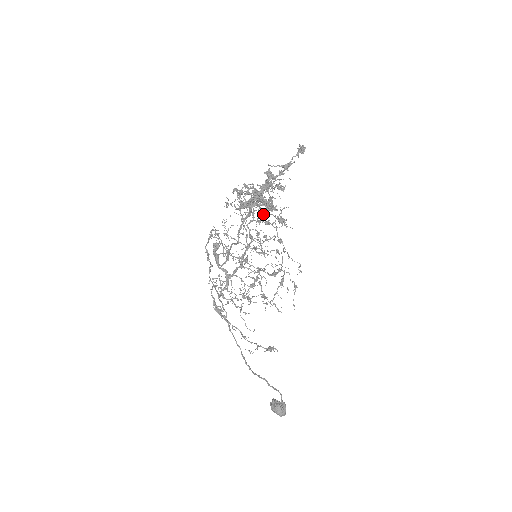
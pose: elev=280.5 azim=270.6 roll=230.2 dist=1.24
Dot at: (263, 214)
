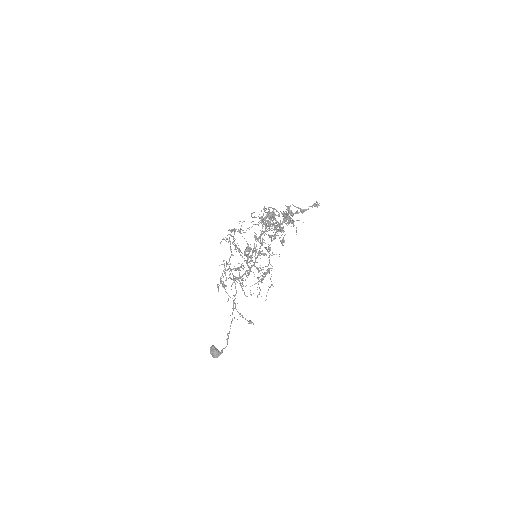
Dot at: (277, 235)
